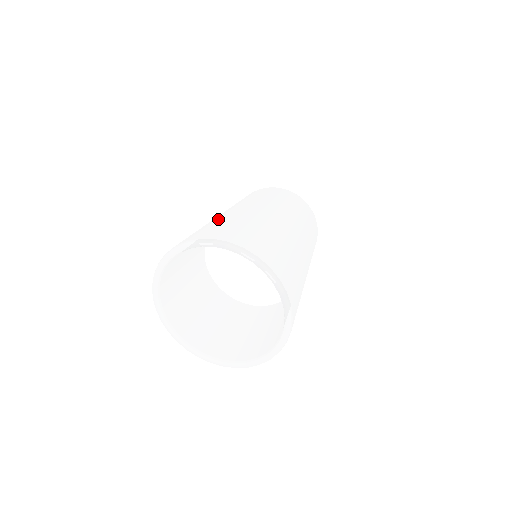
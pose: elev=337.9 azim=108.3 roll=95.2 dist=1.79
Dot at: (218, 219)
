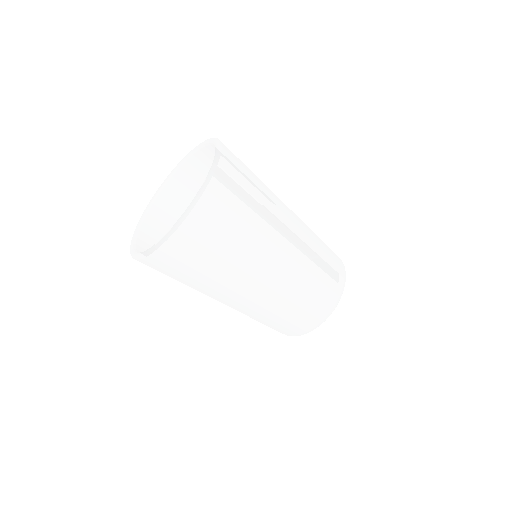
Dot at: occluded
